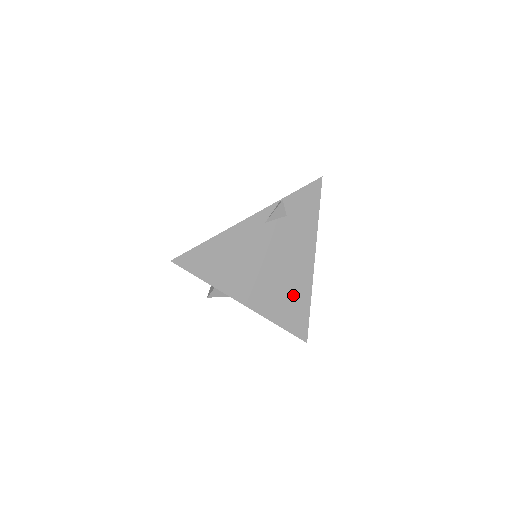
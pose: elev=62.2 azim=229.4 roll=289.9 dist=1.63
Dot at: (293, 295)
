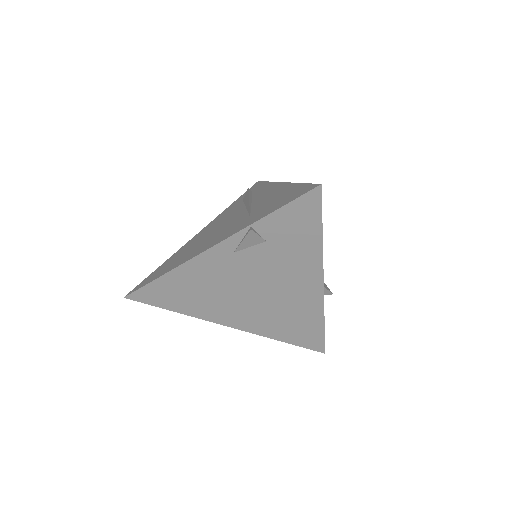
Dot at: (296, 316)
